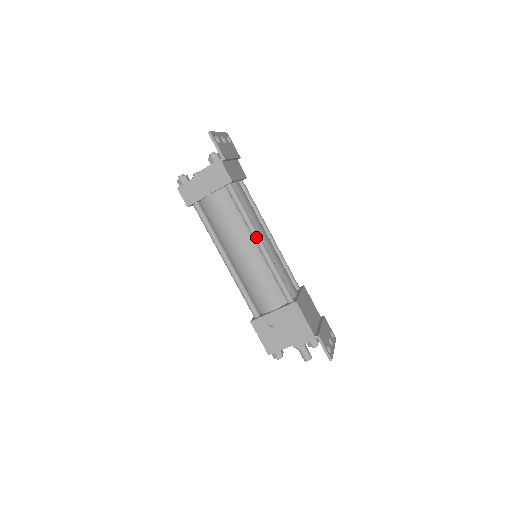
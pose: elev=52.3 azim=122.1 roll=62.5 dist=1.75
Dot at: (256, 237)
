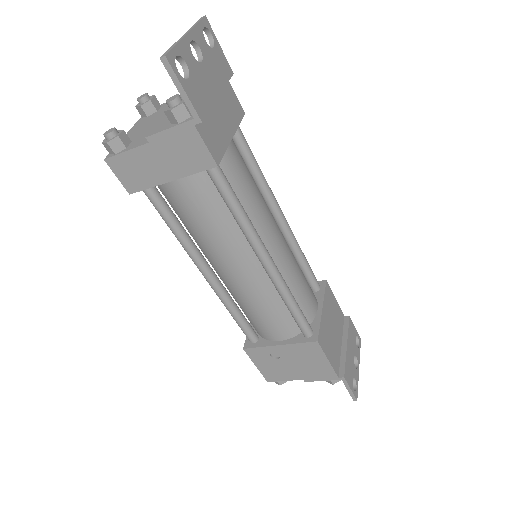
Dot at: (260, 254)
